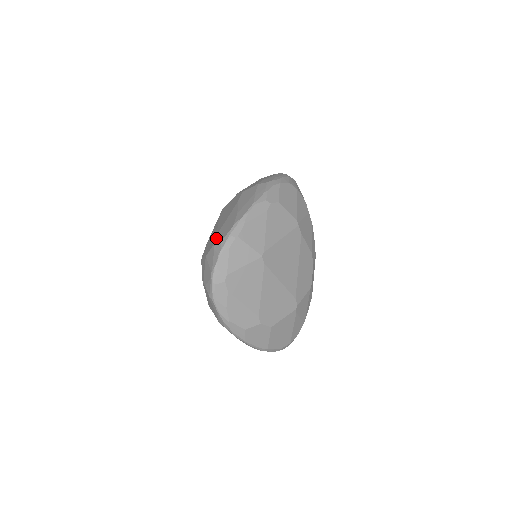
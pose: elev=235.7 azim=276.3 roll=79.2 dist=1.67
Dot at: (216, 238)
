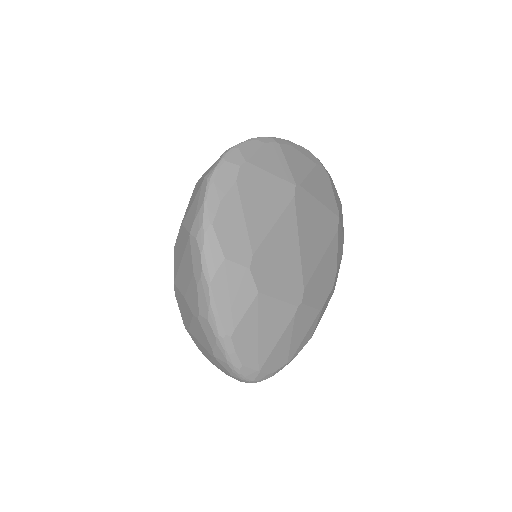
Dot at: occluded
